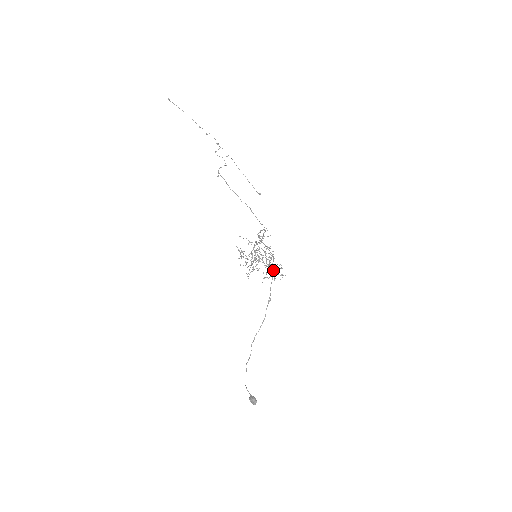
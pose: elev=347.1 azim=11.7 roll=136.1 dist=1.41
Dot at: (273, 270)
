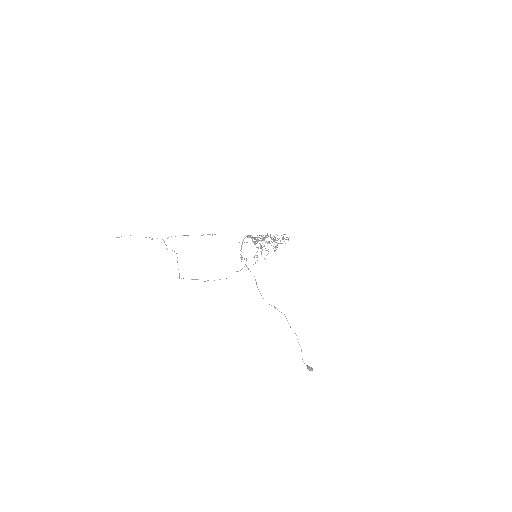
Dot at: occluded
